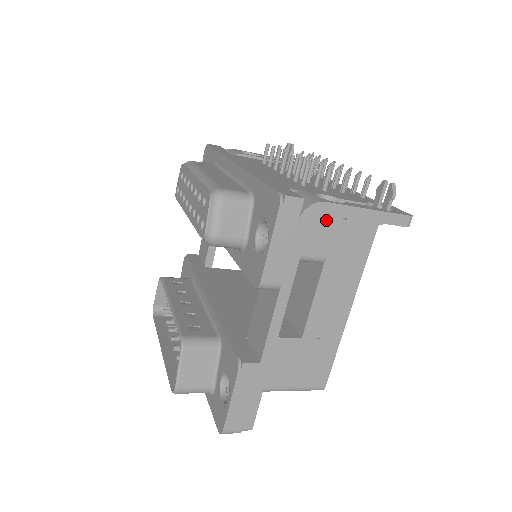
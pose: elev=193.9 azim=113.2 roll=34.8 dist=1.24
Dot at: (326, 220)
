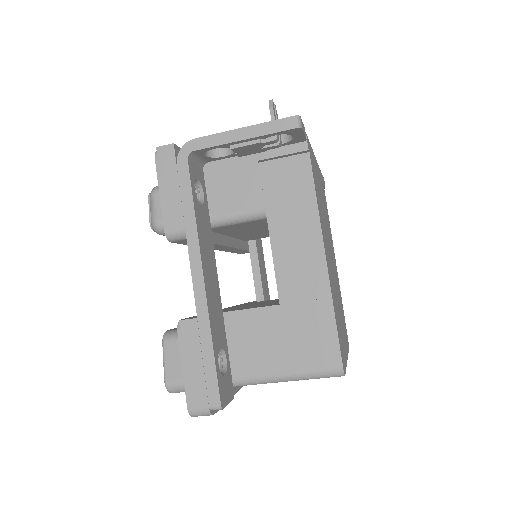
Dot at: (248, 171)
